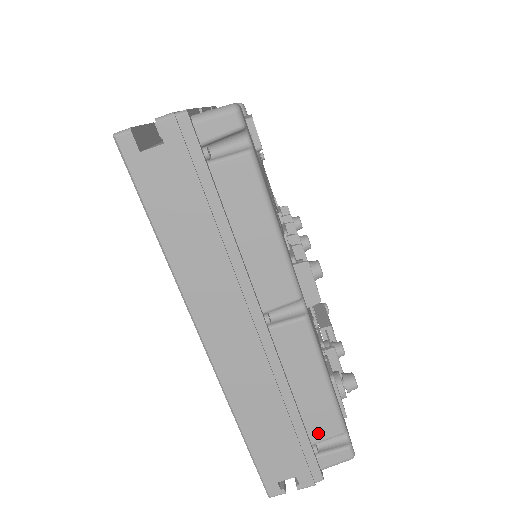
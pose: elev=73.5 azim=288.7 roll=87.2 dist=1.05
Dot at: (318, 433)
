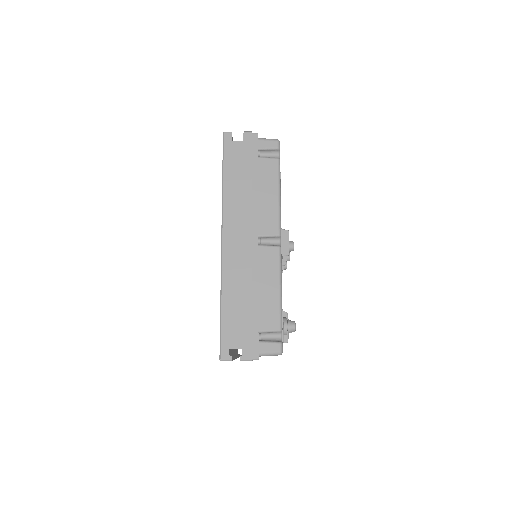
Dot at: (265, 324)
